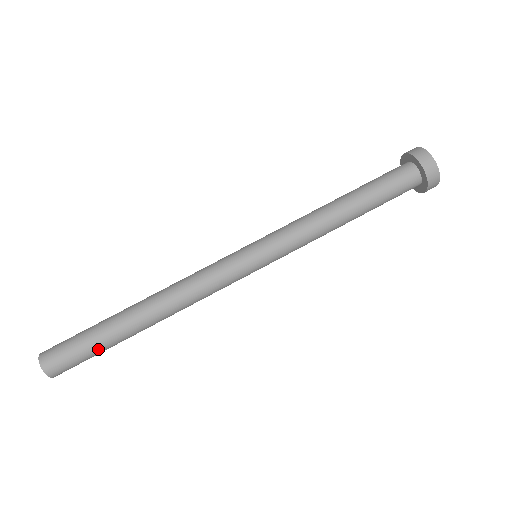
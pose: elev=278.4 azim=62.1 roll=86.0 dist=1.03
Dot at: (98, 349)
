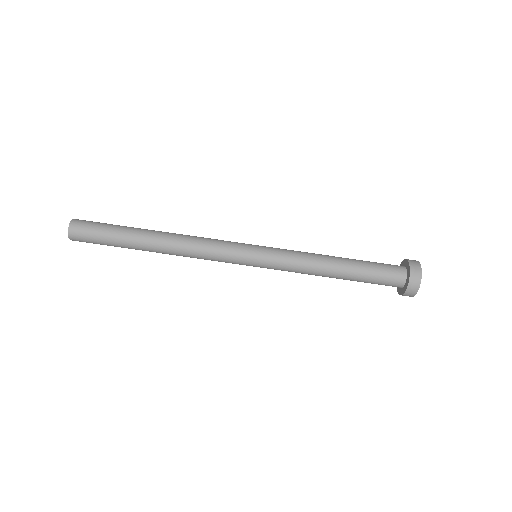
Dot at: (111, 238)
